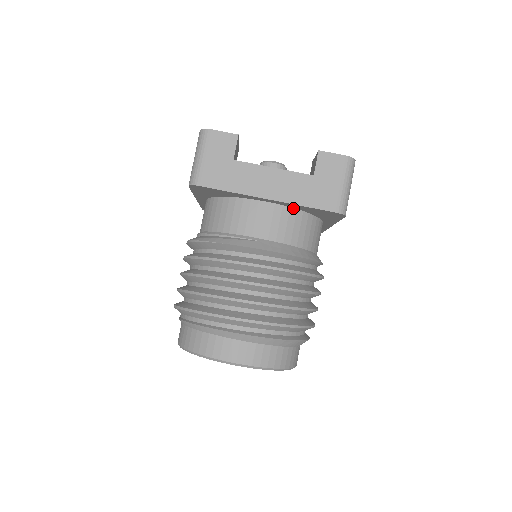
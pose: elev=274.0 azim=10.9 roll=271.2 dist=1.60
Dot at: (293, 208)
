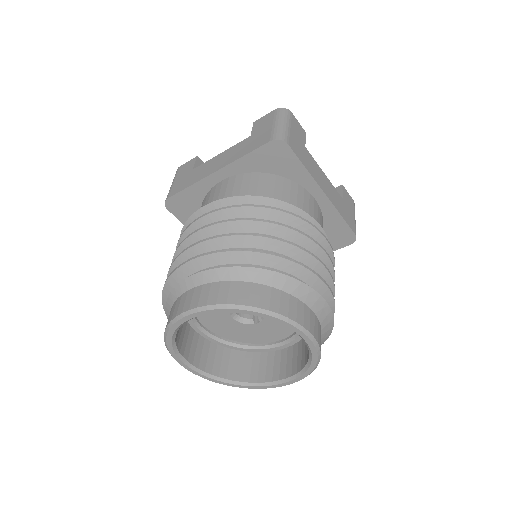
Dot at: (247, 173)
